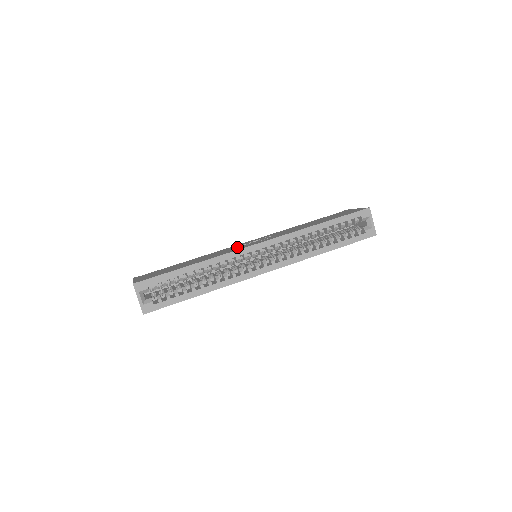
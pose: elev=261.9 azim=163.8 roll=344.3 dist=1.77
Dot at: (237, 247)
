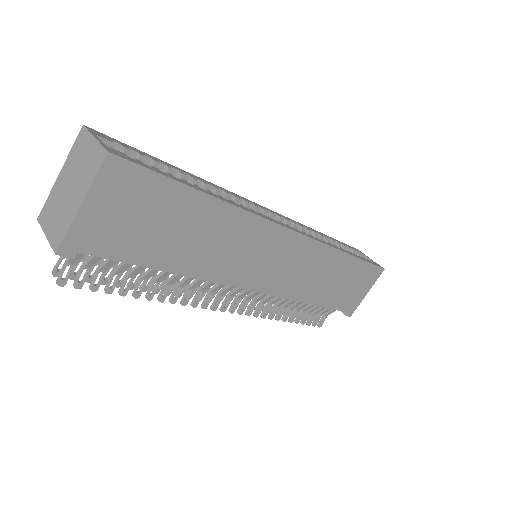
Dot at: occluded
